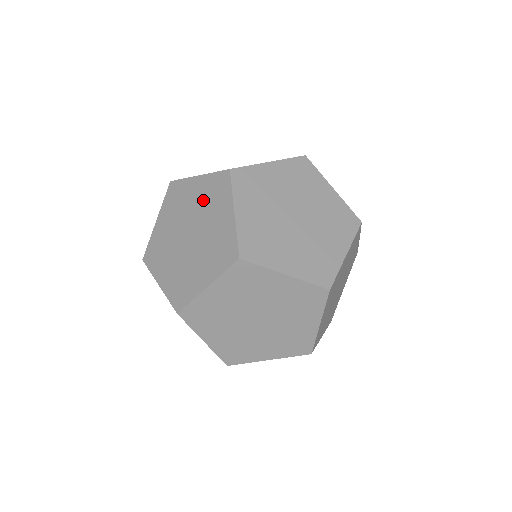
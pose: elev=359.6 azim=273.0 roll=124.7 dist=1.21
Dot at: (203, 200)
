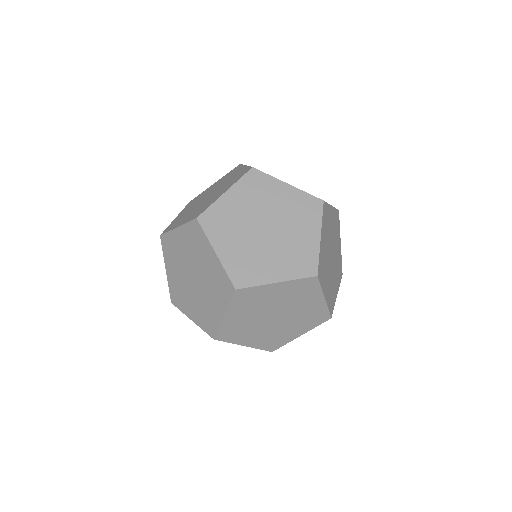
Dot at: (219, 182)
